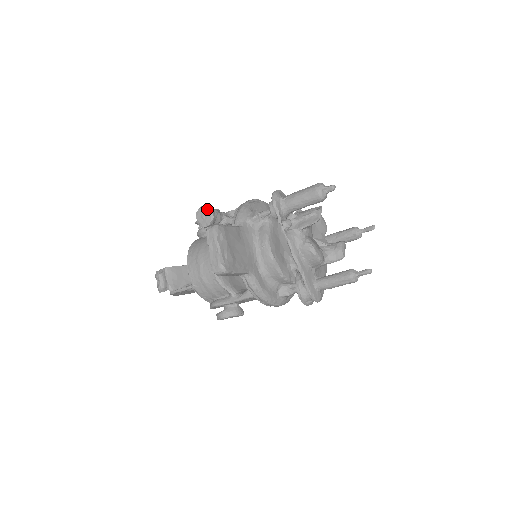
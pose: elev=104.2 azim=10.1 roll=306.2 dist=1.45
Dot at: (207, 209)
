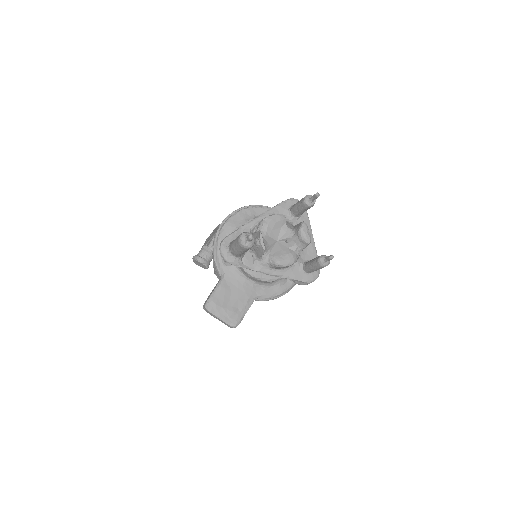
Dot at: (197, 261)
